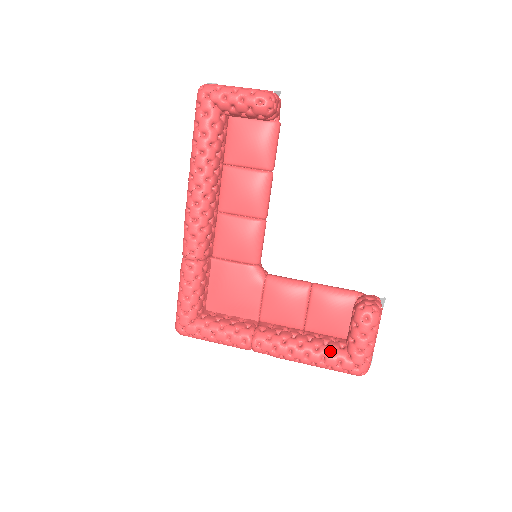
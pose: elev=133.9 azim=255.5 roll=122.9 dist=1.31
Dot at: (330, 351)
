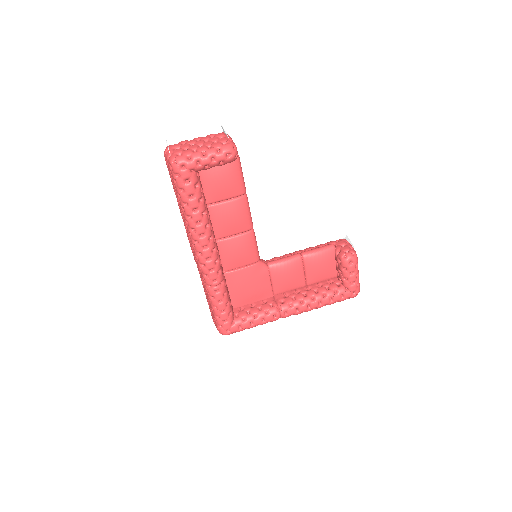
Dot at: (334, 292)
